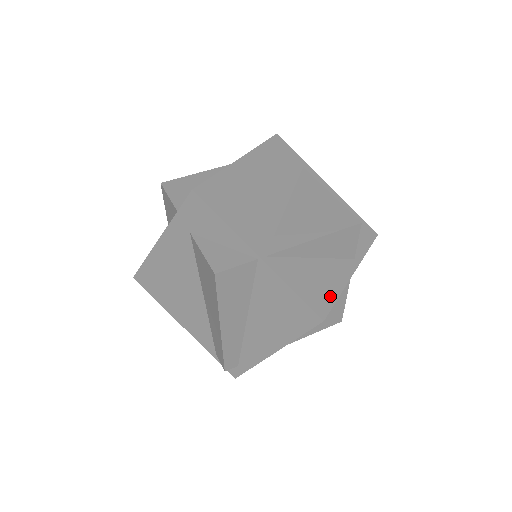
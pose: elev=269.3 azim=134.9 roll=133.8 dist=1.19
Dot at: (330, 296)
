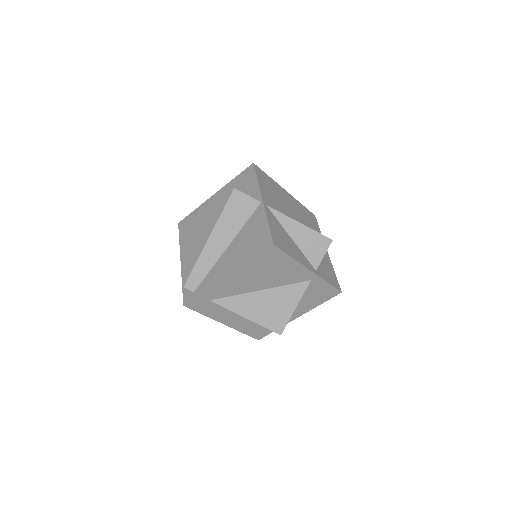
Dot at: (287, 250)
